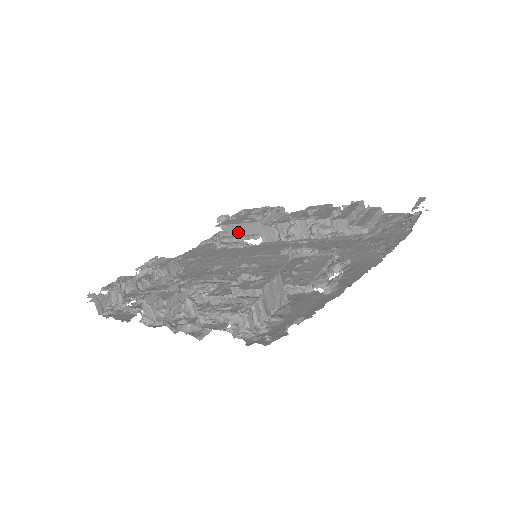
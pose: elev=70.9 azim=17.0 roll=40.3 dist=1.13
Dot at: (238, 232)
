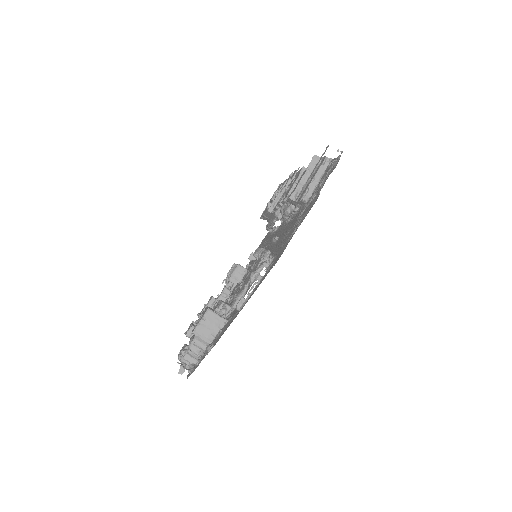
Dot at: (269, 219)
